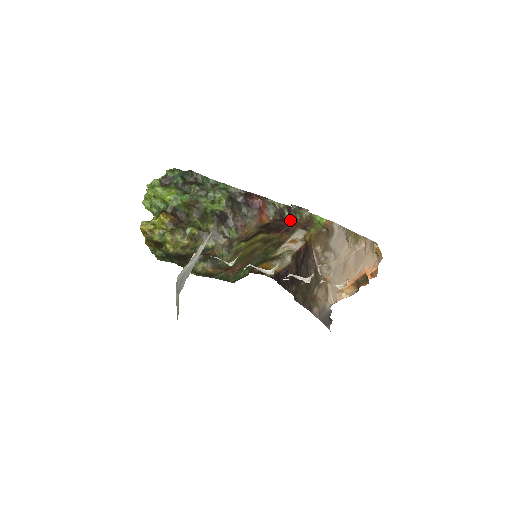
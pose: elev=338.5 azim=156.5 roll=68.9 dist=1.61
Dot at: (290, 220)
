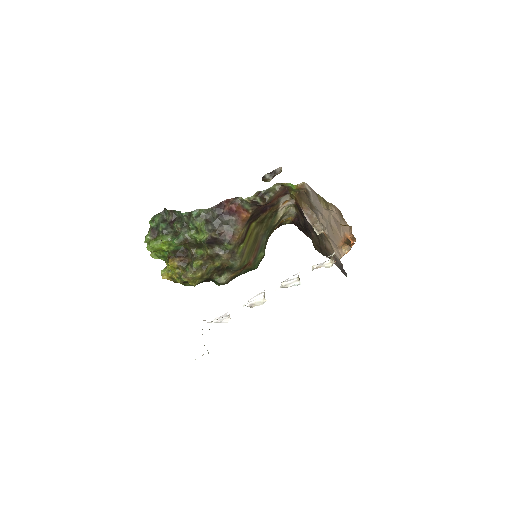
Dot at: (267, 202)
